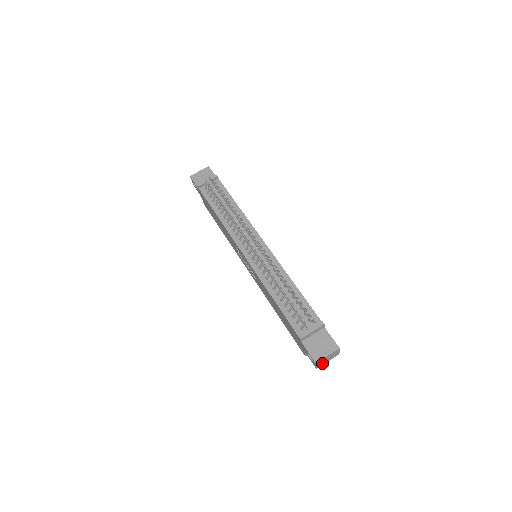
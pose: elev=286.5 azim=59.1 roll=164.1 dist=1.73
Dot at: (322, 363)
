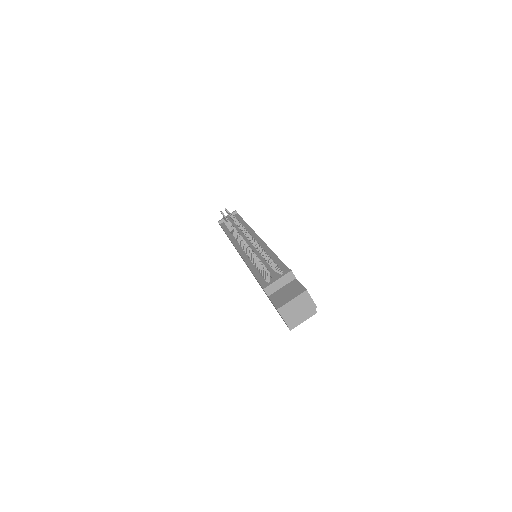
Dot at: (293, 317)
